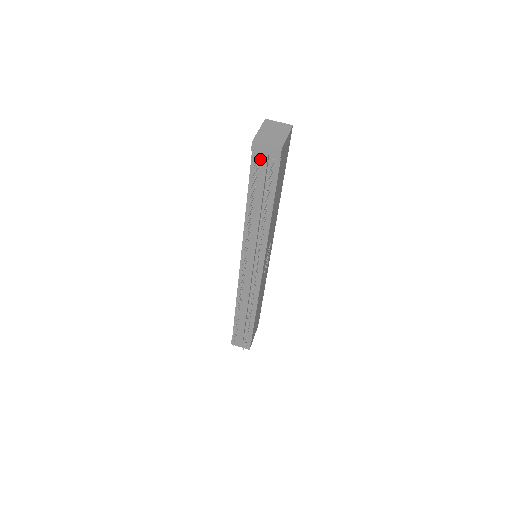
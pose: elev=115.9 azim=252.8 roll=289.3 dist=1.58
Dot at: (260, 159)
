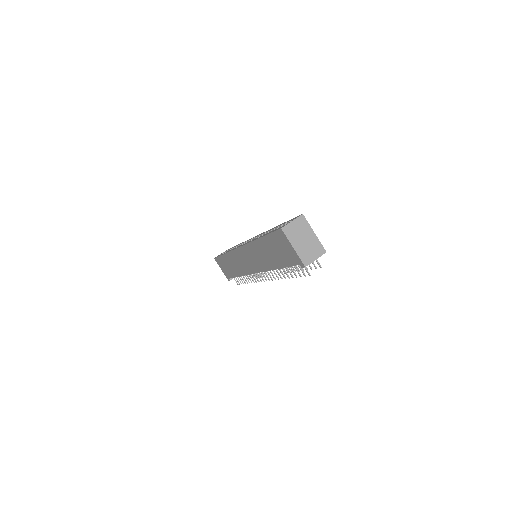
Dot at: occluded
